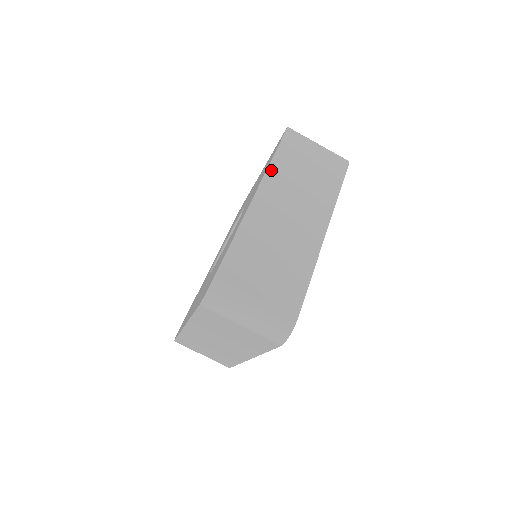
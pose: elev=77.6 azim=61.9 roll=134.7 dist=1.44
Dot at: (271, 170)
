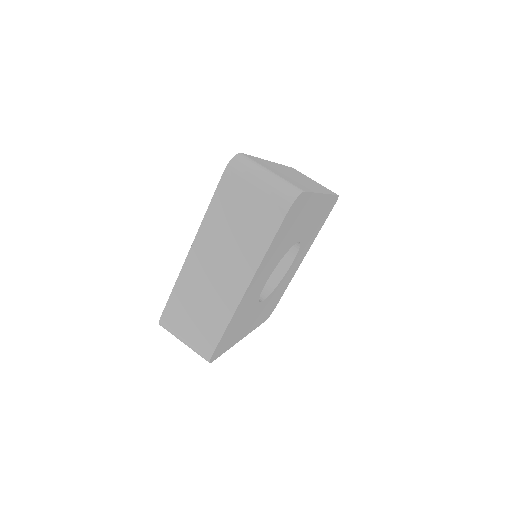
Dot at: (282, 165)
